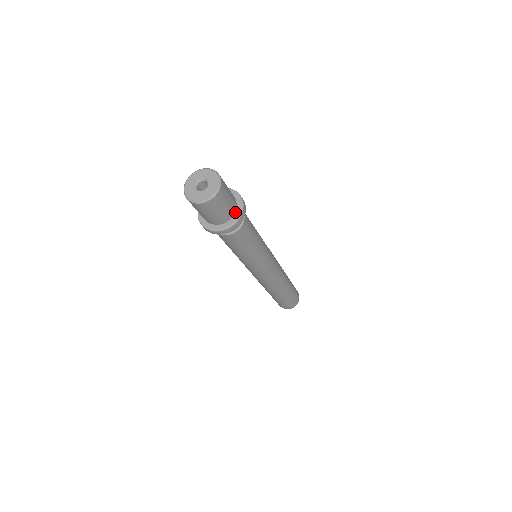
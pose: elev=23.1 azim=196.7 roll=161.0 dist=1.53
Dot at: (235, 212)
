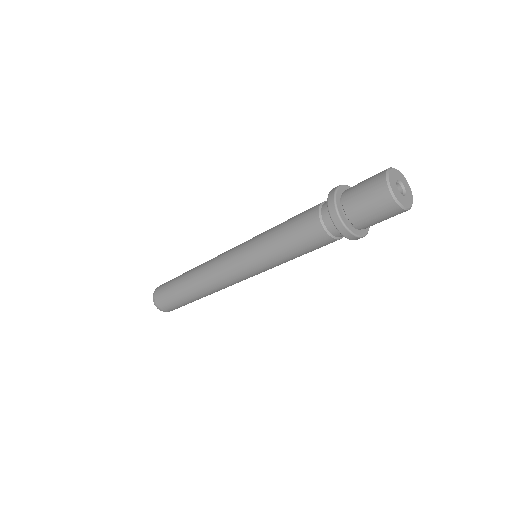
Dot at: occluded
